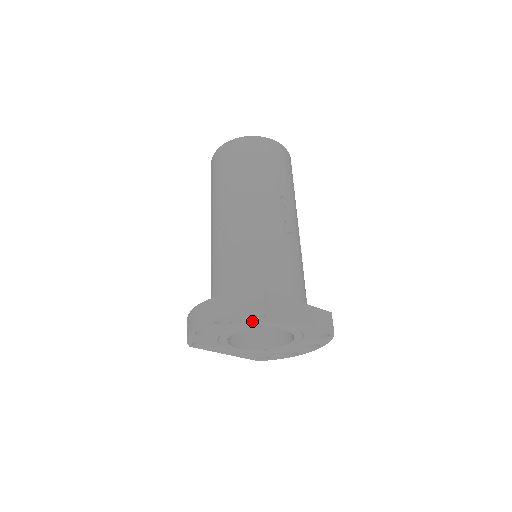
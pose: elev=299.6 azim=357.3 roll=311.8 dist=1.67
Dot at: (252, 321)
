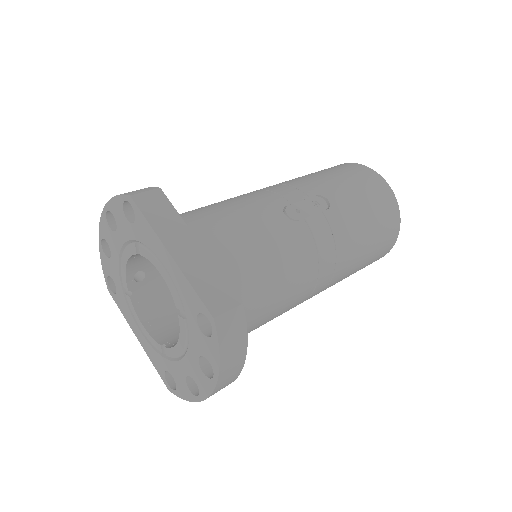
Dot at: (129, 227)
